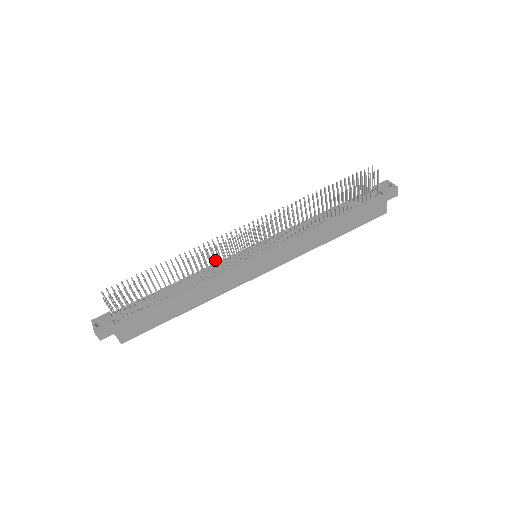
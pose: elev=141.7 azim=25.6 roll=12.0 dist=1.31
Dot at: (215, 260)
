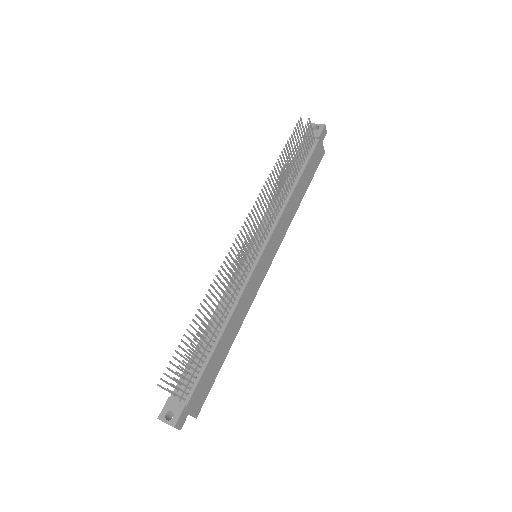
Dot at: occluded
